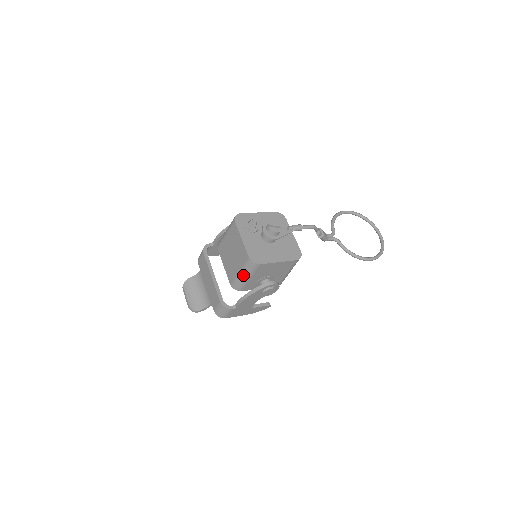
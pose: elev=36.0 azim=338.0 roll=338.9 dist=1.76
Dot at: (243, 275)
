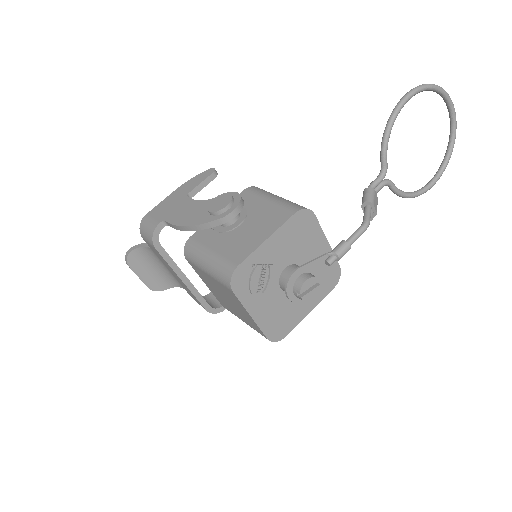
Dot at: occluded
